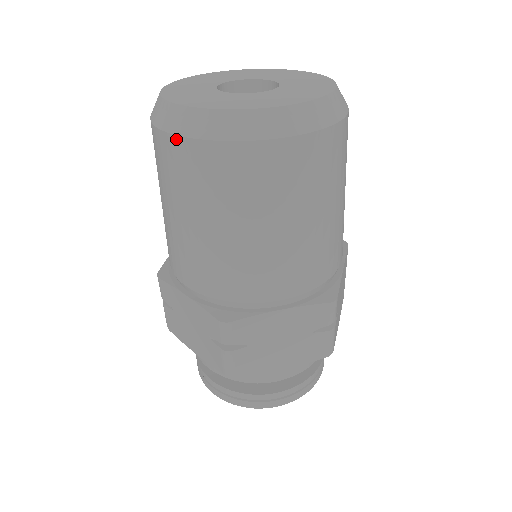
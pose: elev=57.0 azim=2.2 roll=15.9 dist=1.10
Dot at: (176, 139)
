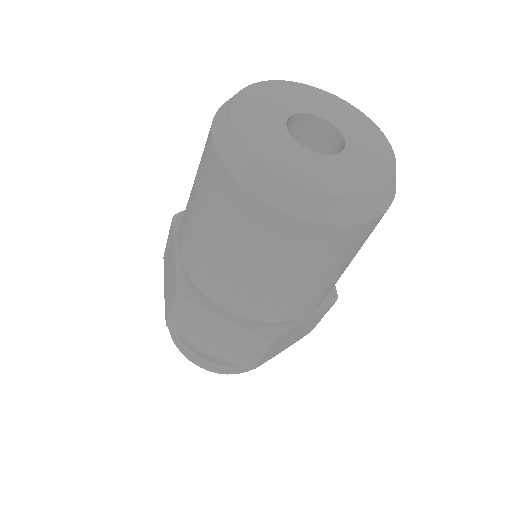
Dot at: (286, 217)
